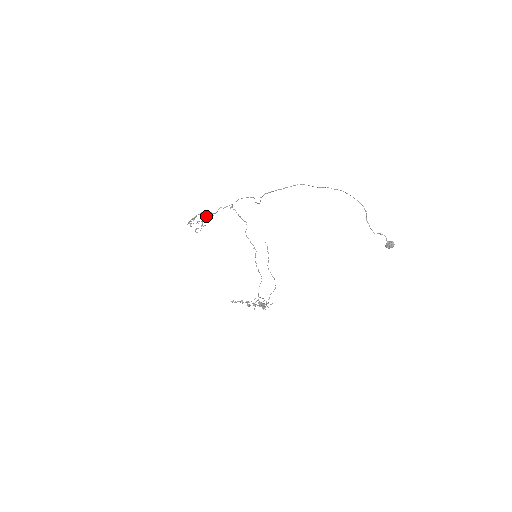
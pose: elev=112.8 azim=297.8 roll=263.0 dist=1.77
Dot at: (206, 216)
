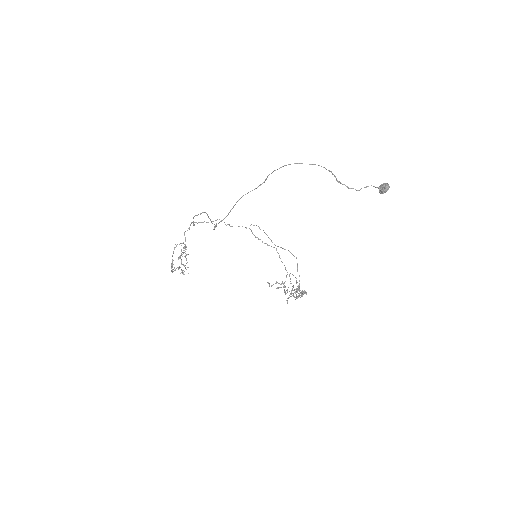
Dot at: (180, 255)
